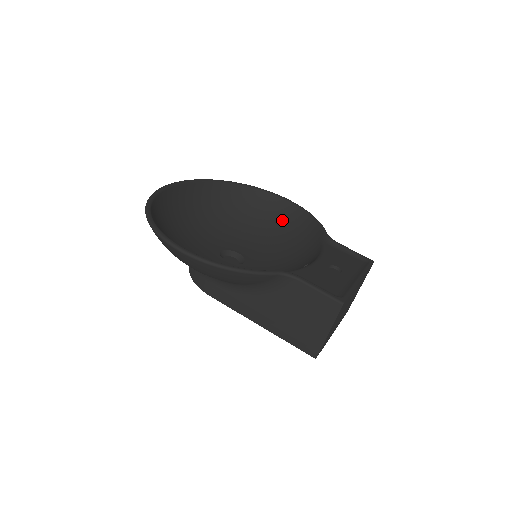
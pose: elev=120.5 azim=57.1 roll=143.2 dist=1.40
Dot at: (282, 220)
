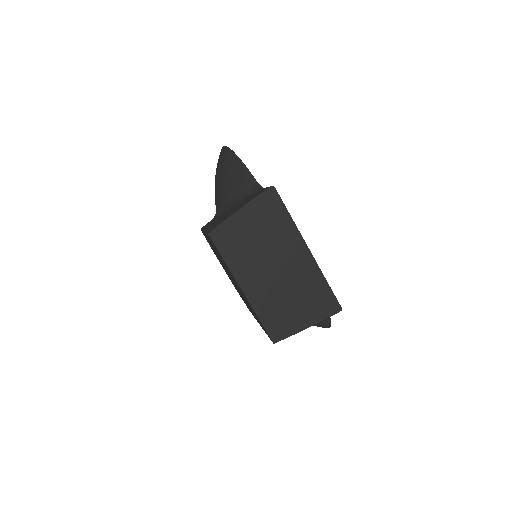
Dot at: occluded
